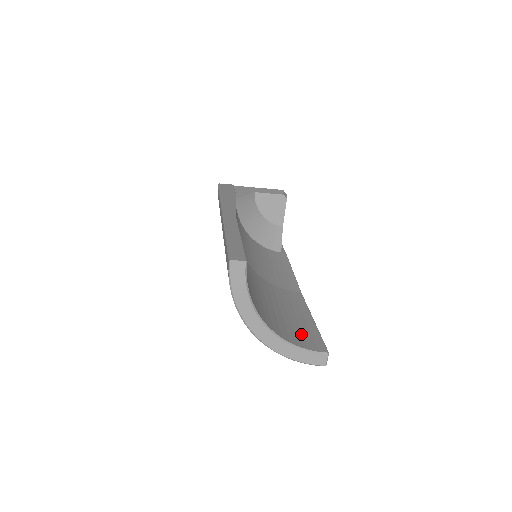
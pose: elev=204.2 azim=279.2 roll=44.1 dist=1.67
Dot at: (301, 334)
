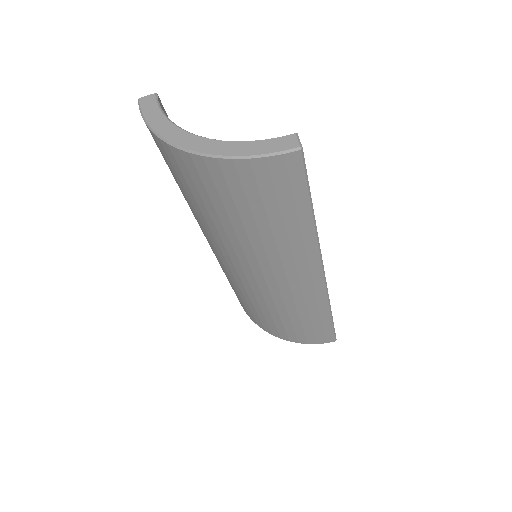
Dot at: occluded
